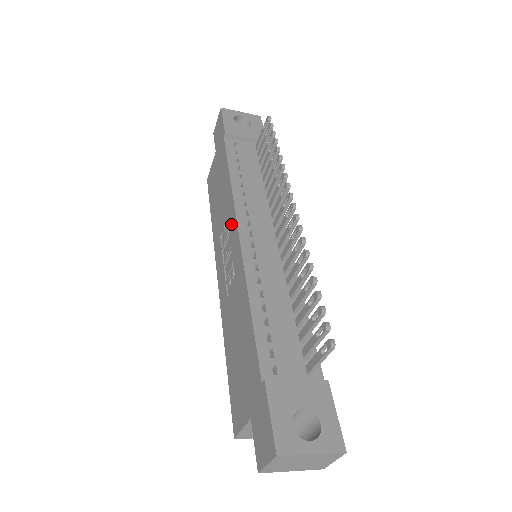
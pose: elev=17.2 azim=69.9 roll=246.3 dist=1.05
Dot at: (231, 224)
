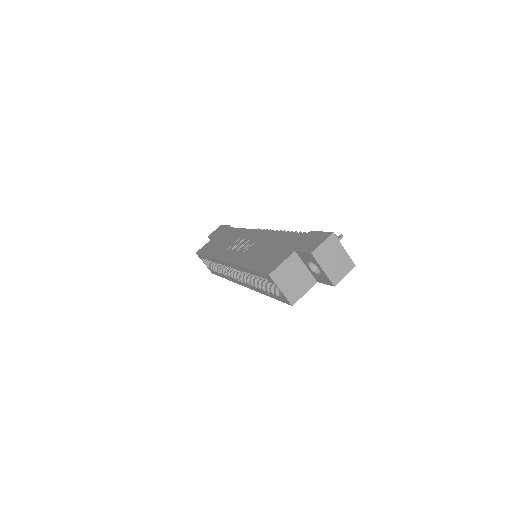
Dot at: (248, 235)
